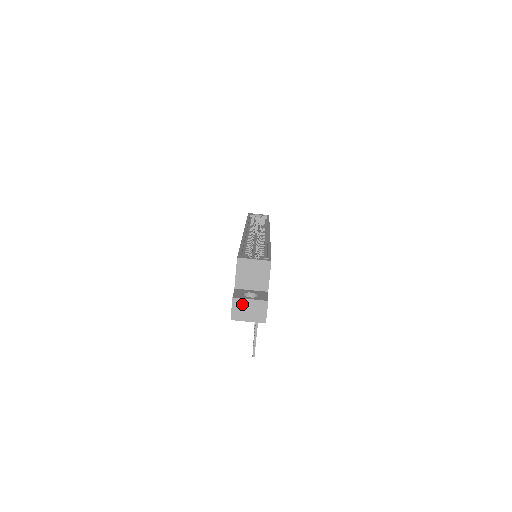
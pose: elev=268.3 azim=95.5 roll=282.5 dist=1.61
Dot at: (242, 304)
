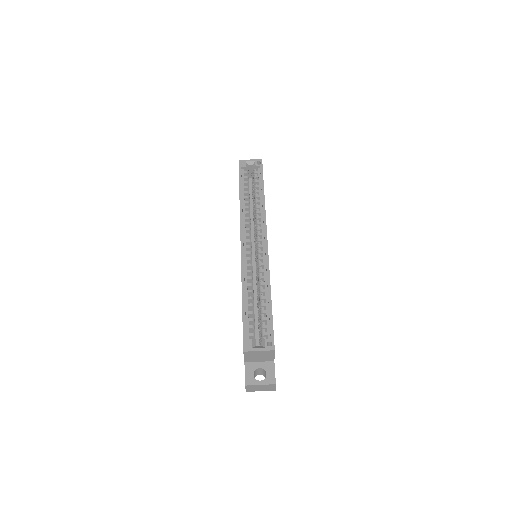
Dot at: (254, 387)
